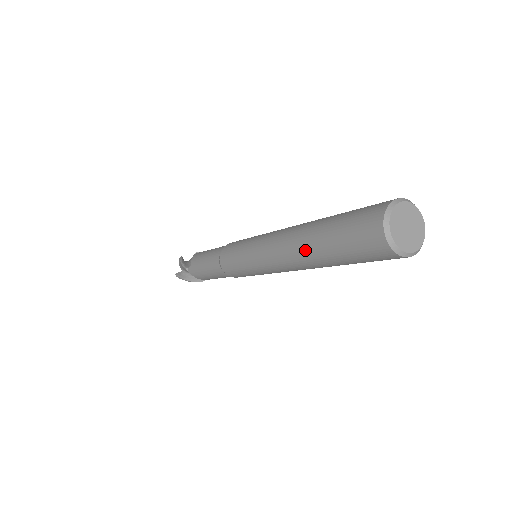
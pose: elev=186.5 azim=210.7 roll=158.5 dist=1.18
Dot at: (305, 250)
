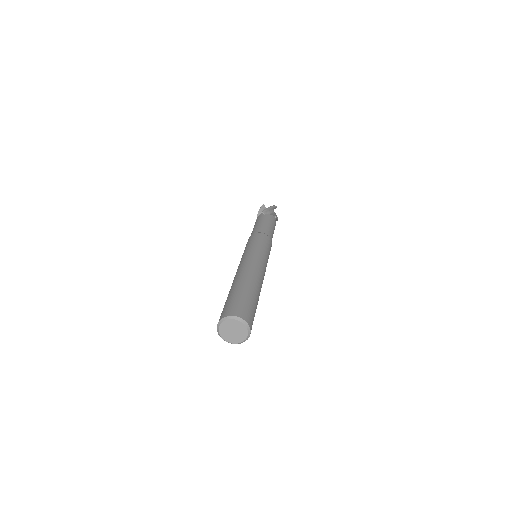
Dot at: occluded
